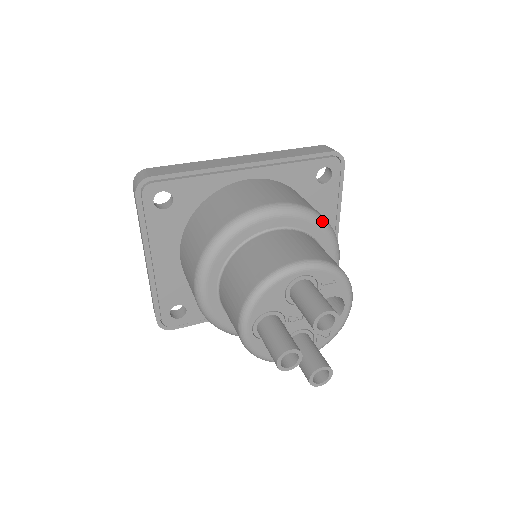
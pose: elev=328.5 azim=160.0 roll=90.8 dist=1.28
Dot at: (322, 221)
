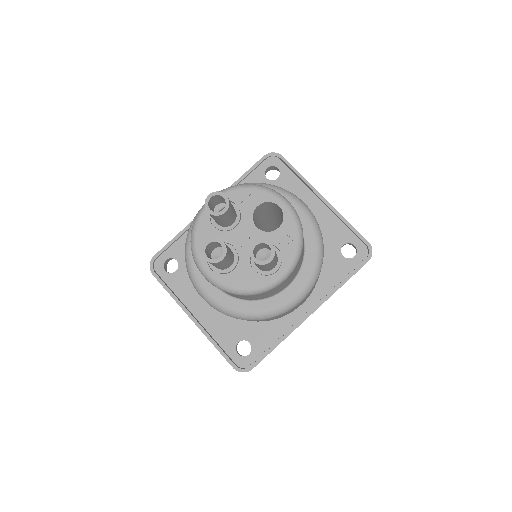
Dot at: occluded
